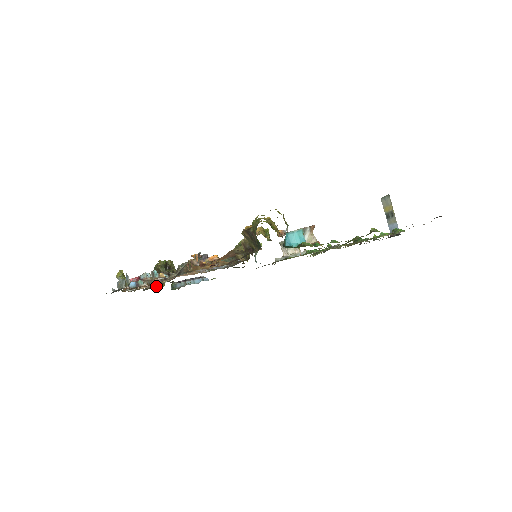
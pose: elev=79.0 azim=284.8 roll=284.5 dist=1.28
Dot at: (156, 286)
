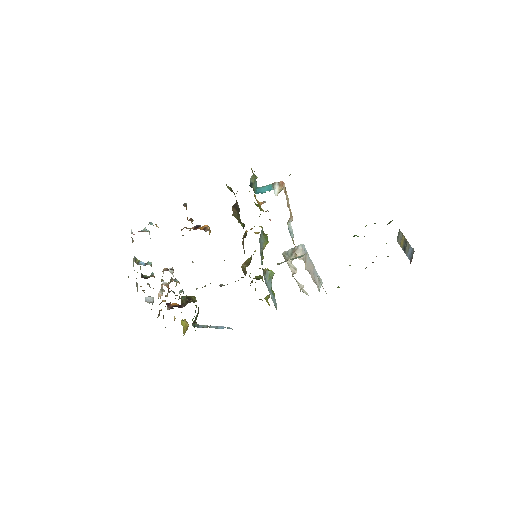
Dot at: occluded
